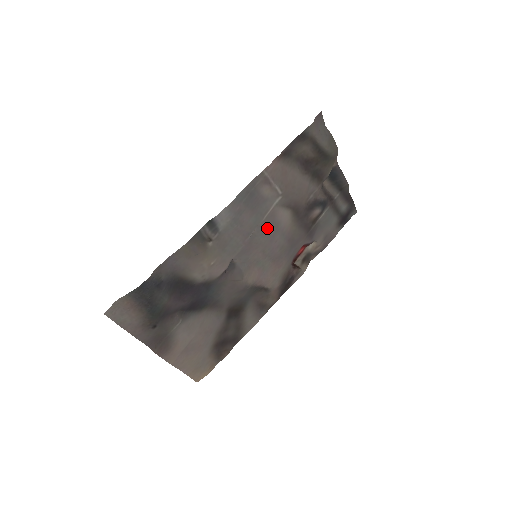
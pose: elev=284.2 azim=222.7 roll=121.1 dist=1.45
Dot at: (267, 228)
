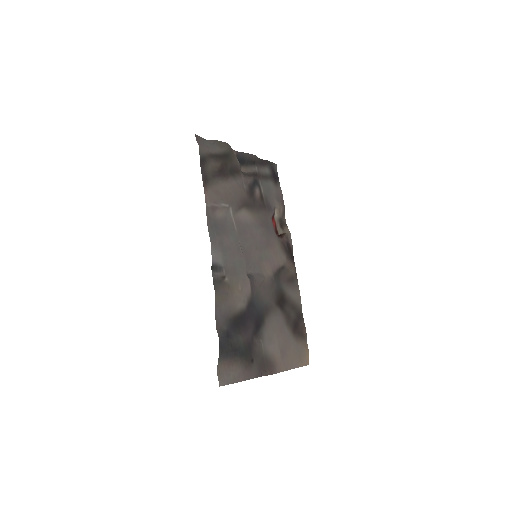
Dot at: (244, 233)
